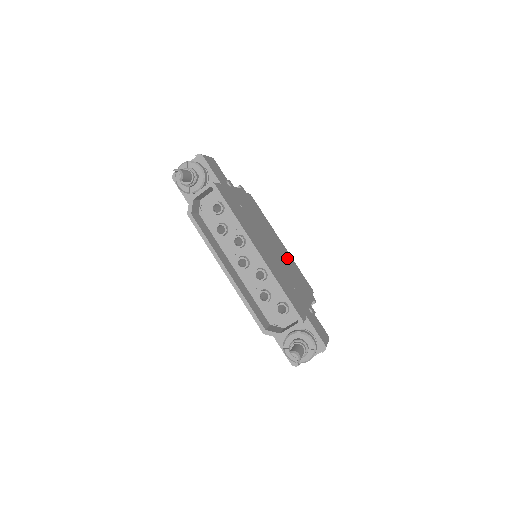
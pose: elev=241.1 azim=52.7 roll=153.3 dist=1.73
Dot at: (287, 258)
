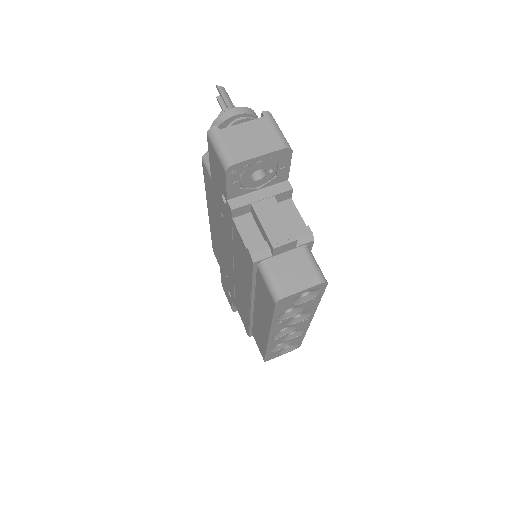
Dot at: occluded
